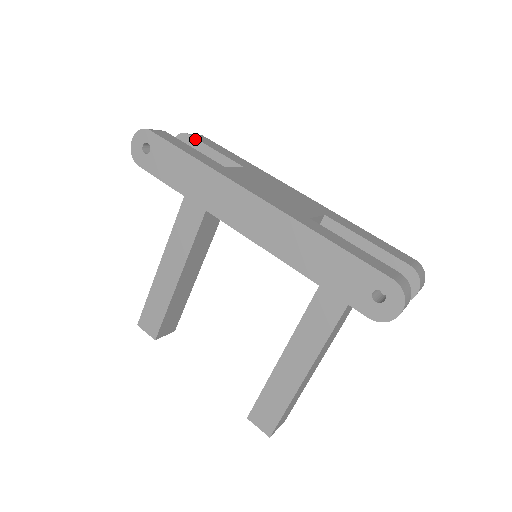
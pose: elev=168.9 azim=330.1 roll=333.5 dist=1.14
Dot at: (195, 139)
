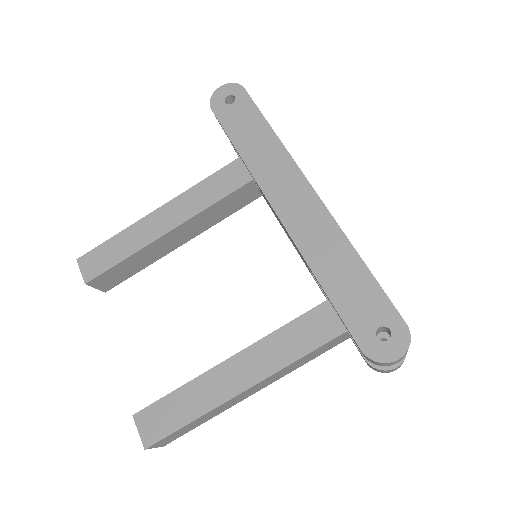
Dot at: occluded
